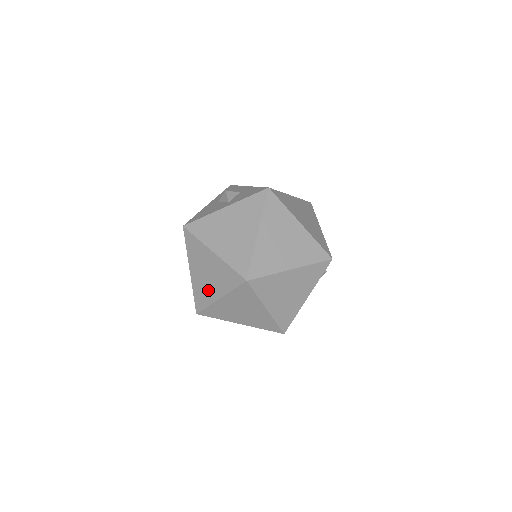
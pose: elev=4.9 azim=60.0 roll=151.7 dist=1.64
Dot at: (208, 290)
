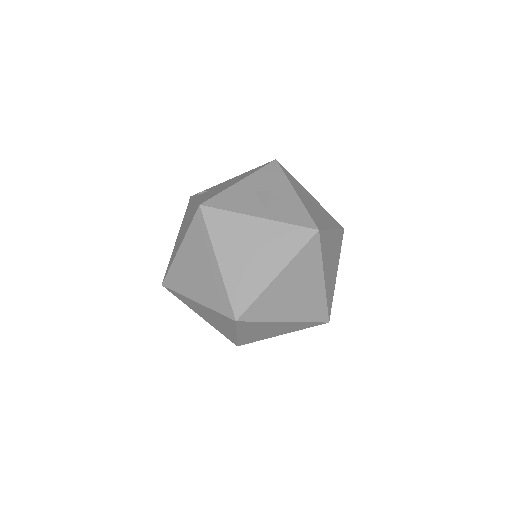
Dot at: (188, 283)
